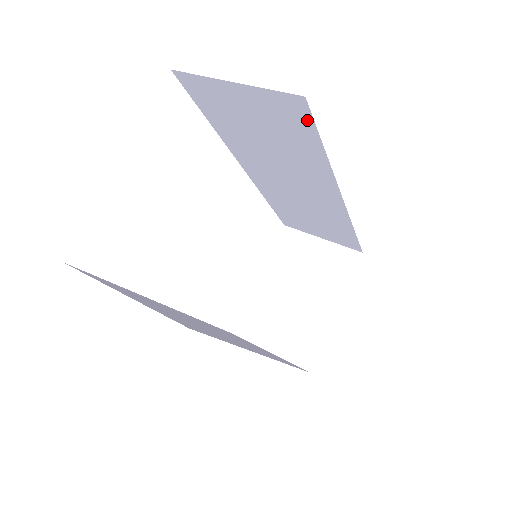
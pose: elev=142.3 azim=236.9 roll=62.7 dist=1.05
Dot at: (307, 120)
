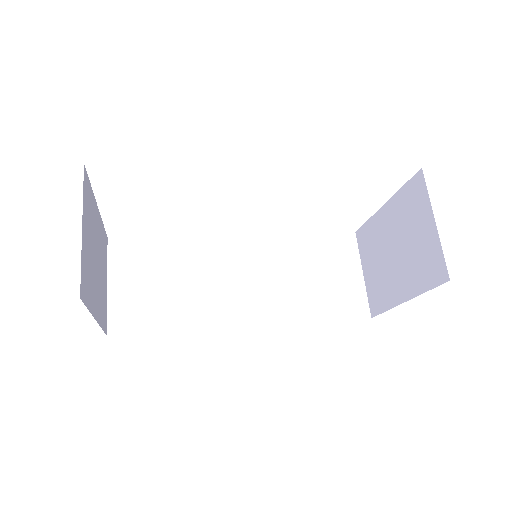
Dot at: occluded
